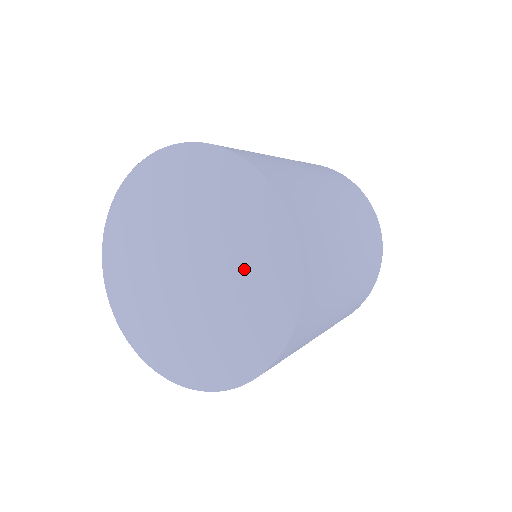
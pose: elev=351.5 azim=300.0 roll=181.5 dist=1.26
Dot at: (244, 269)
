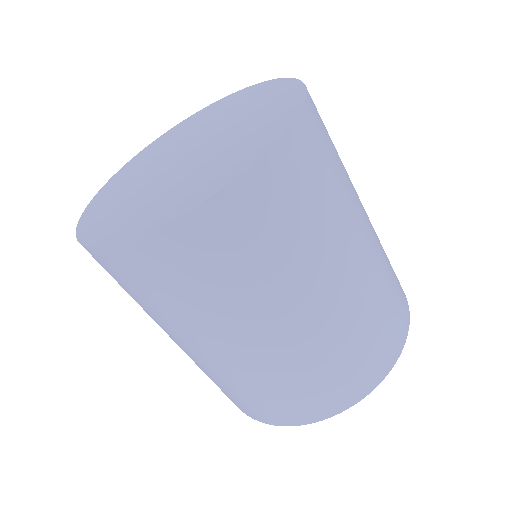
Dot at: (244, 126)
